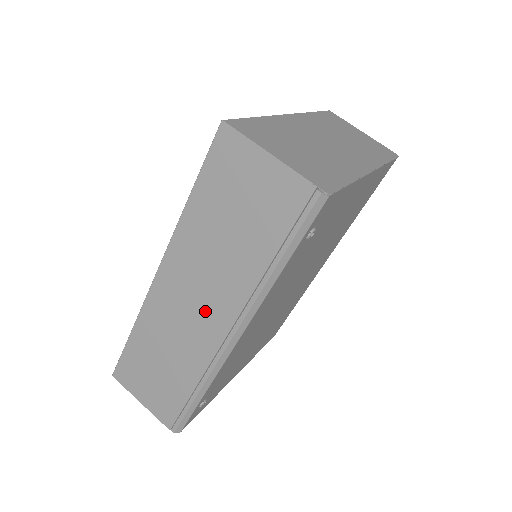
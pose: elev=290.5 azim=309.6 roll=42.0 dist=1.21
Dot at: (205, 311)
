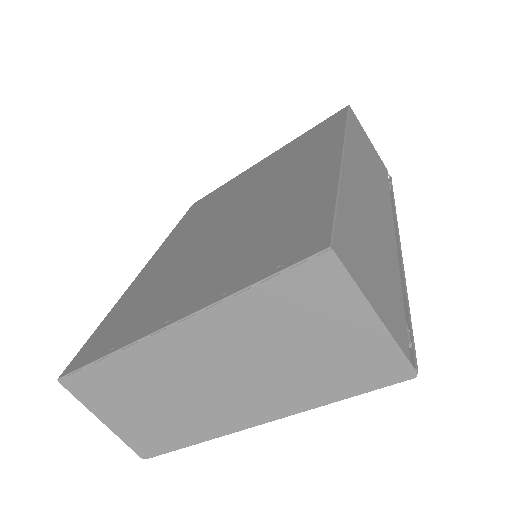
Dot at: occluded
